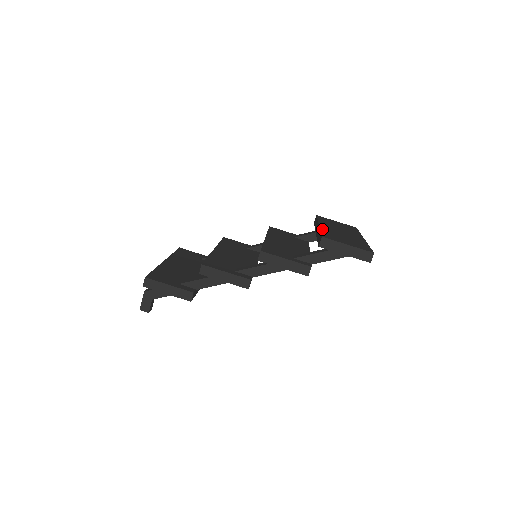
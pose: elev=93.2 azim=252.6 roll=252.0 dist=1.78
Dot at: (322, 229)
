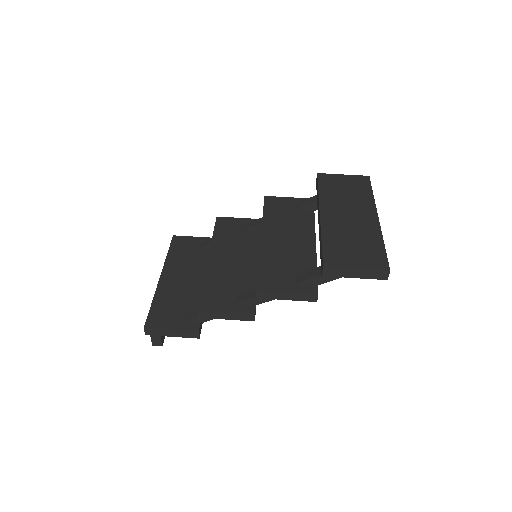
Dot at: (323, 232)
